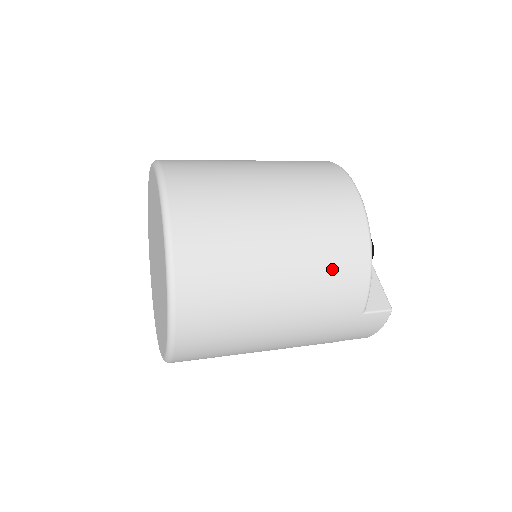
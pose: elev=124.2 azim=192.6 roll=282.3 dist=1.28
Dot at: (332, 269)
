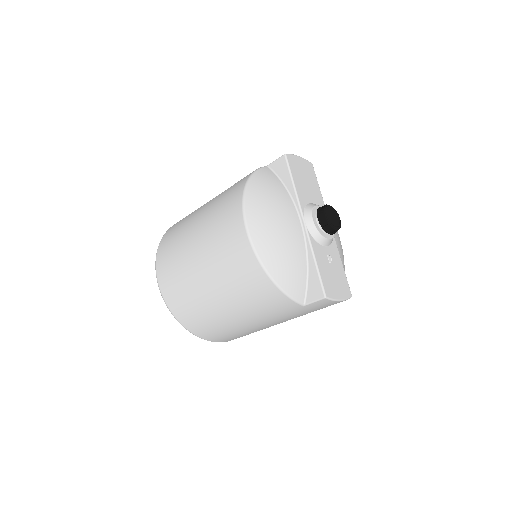
Dot at: (252, 295)
